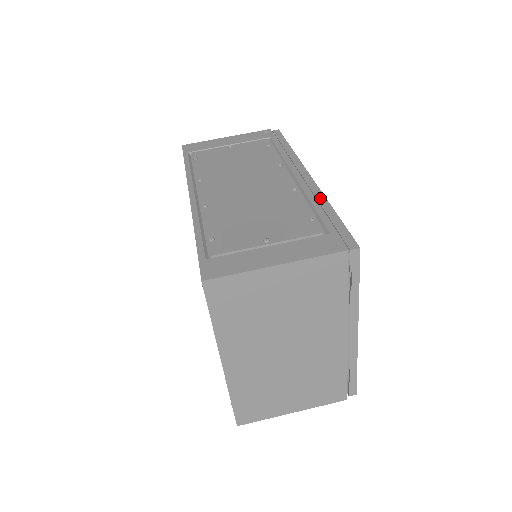
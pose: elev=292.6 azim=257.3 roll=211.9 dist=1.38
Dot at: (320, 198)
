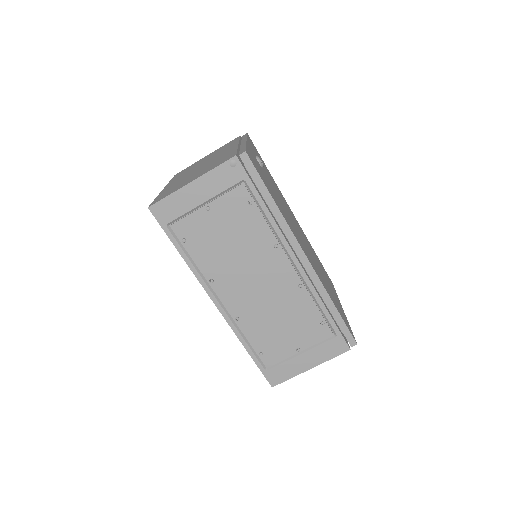
Dot at: (323, 293)
